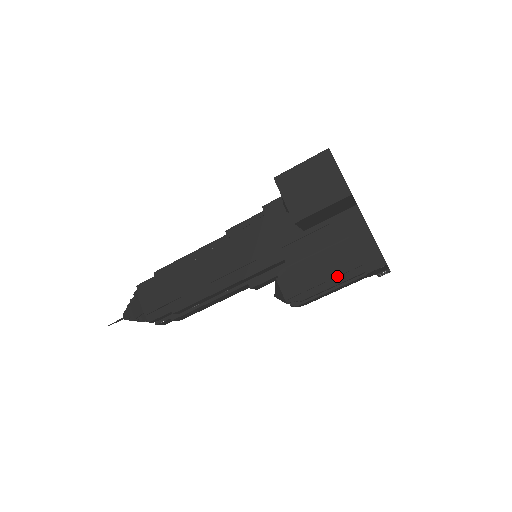
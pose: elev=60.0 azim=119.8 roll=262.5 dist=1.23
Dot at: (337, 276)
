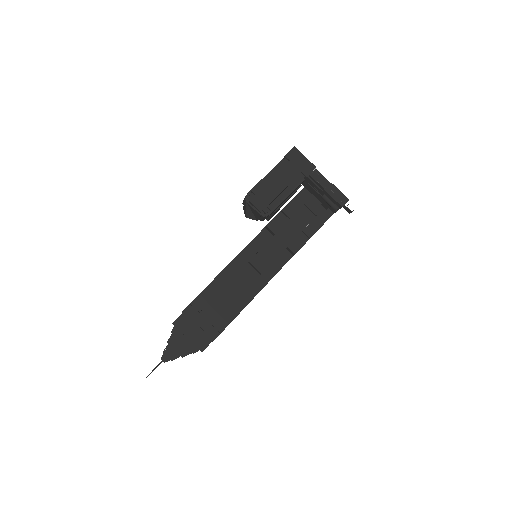
Dot at: (271, 170)
